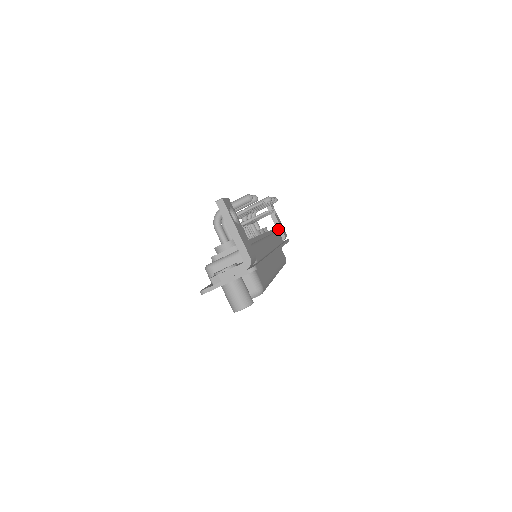
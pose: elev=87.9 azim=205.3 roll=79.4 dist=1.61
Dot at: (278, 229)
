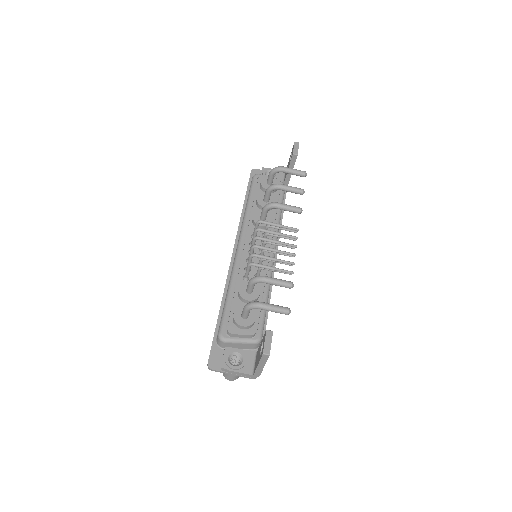
Dot at: (287, 178)
